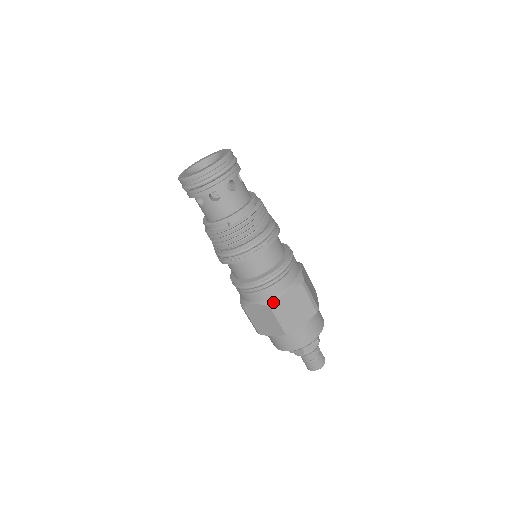
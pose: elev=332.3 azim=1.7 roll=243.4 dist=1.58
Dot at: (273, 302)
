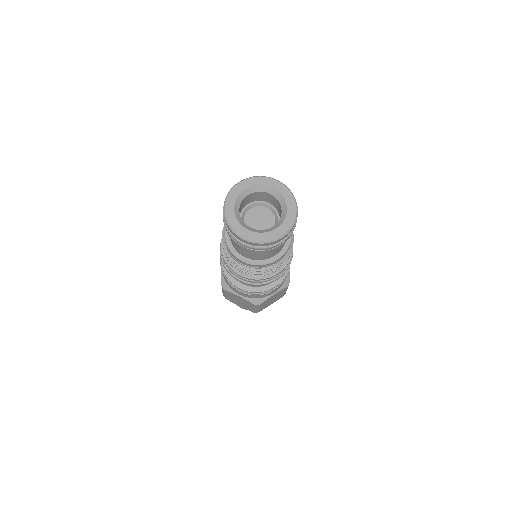
Dot at: (259, 302)
